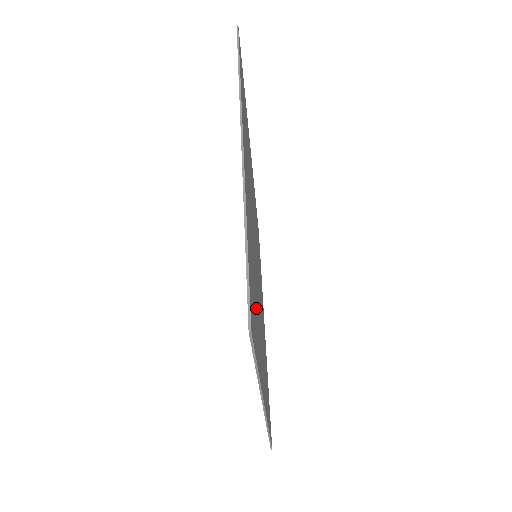
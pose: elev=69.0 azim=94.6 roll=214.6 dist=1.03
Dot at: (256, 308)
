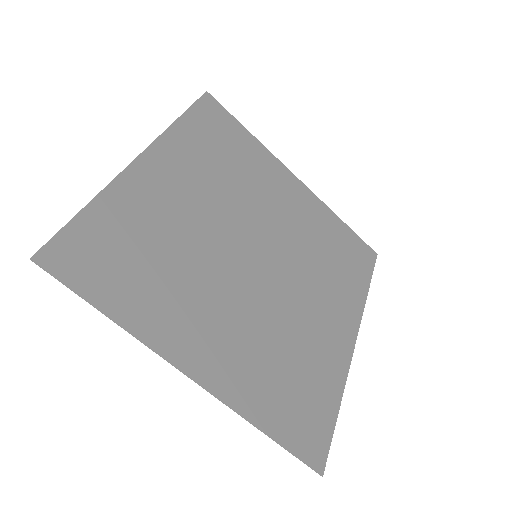
Dot at: (154, 275)
